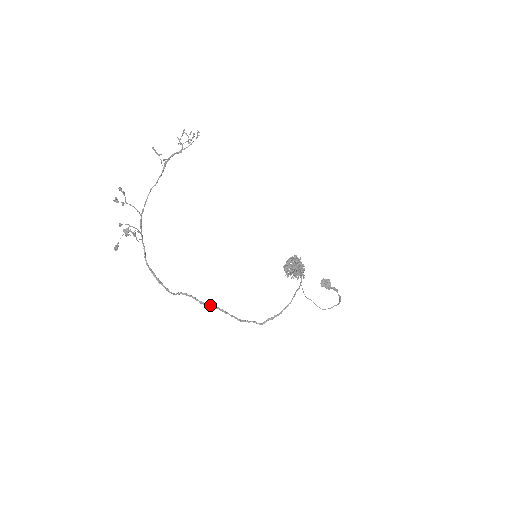
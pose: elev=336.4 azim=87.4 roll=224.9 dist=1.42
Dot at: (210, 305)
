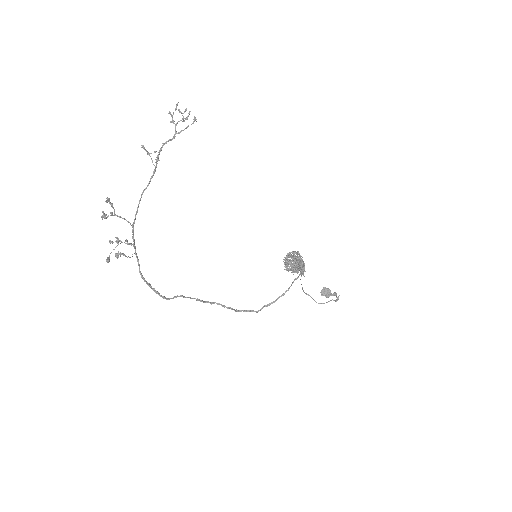
Dot at: (207, 301)
